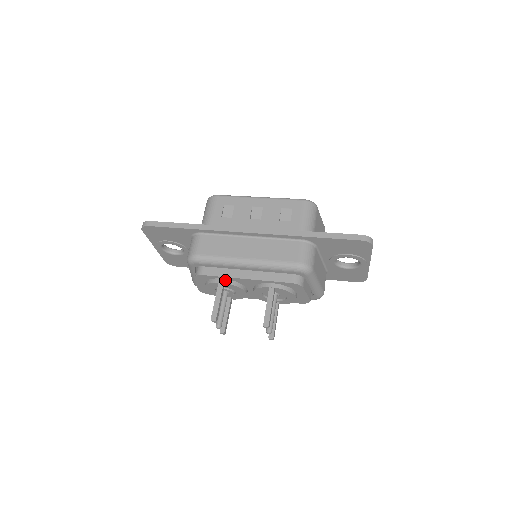
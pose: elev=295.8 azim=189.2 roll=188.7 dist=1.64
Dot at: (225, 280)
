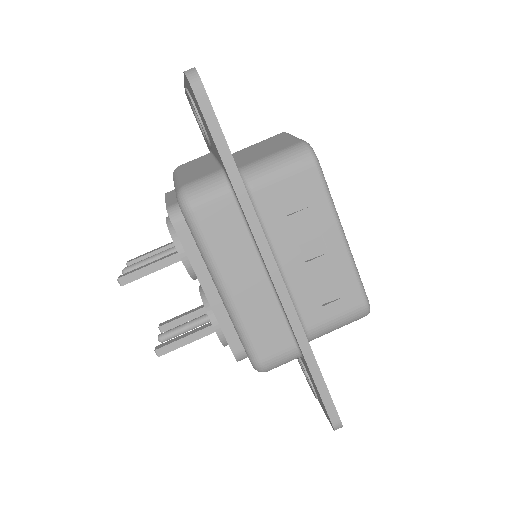
Dot at: (187, 259)
